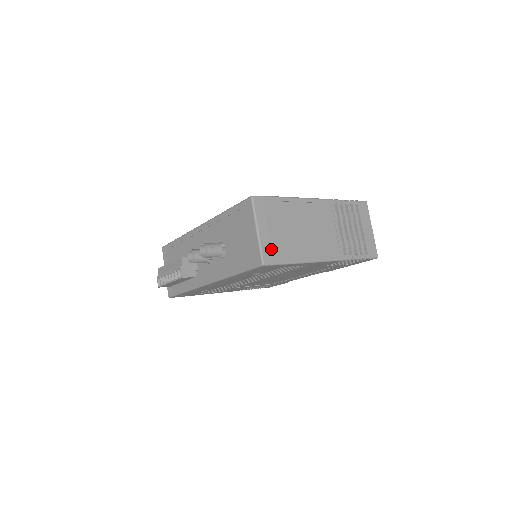
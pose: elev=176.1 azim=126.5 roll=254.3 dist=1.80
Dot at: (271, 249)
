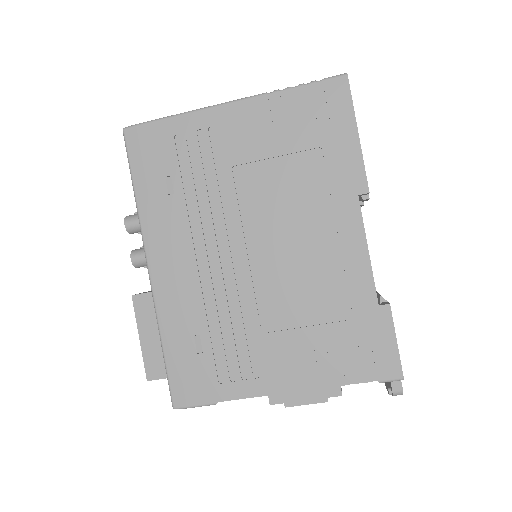
Dot at: occluded
